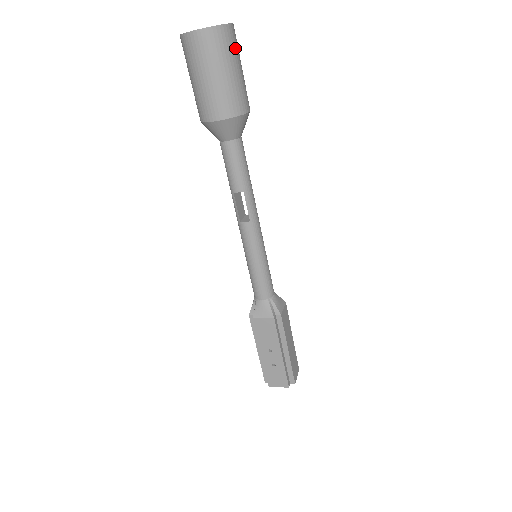
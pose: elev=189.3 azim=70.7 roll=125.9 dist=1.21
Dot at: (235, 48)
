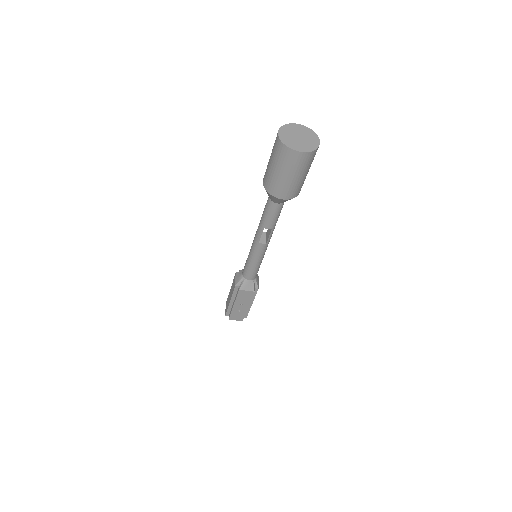
Dot at: occluded
